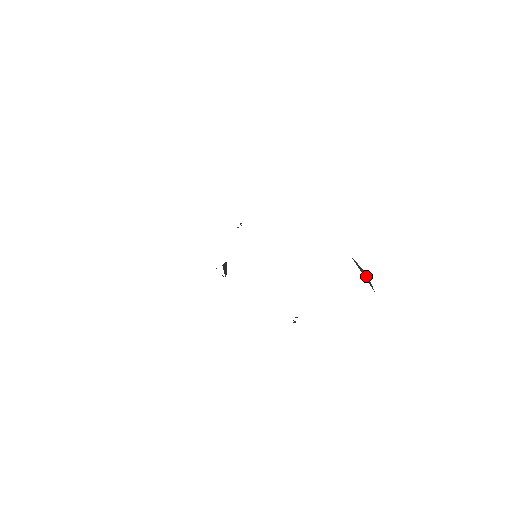
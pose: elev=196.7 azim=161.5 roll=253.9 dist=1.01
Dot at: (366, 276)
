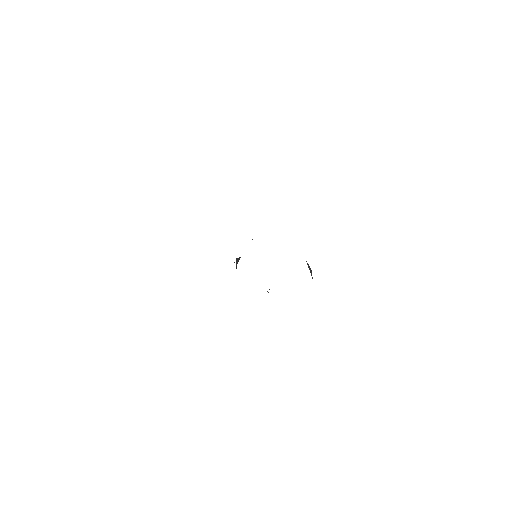
Dot at: (310, 270)
